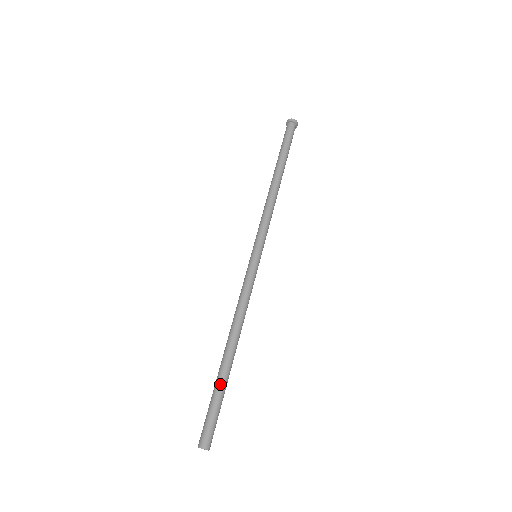
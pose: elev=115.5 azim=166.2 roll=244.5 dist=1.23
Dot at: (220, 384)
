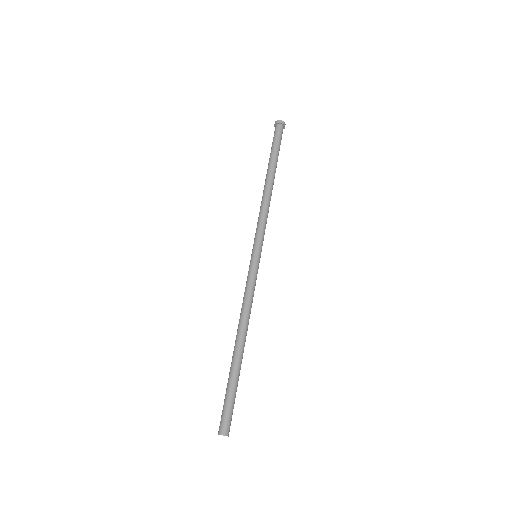
Dot at: (234, 377)
